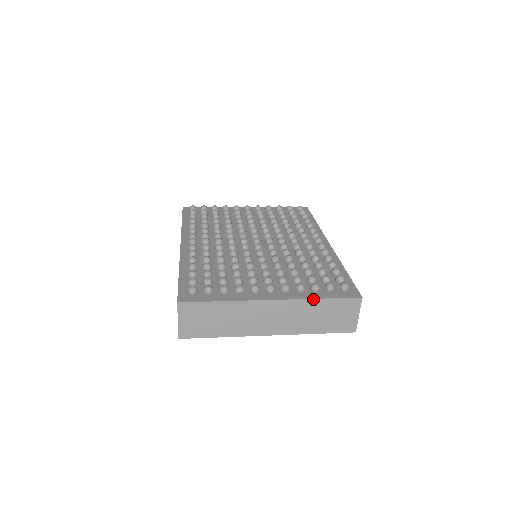
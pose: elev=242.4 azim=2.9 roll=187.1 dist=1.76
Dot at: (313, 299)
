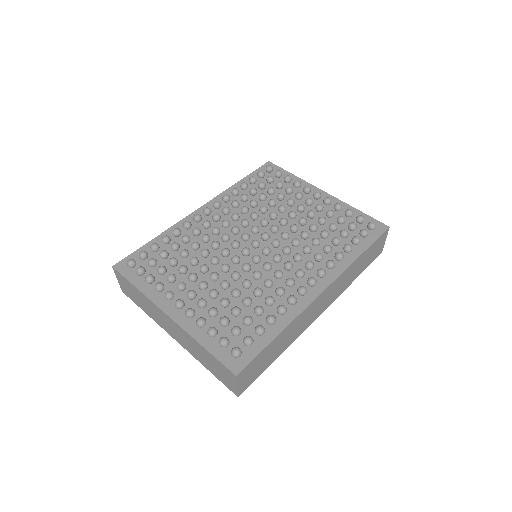
Dot at: (197, 341)
